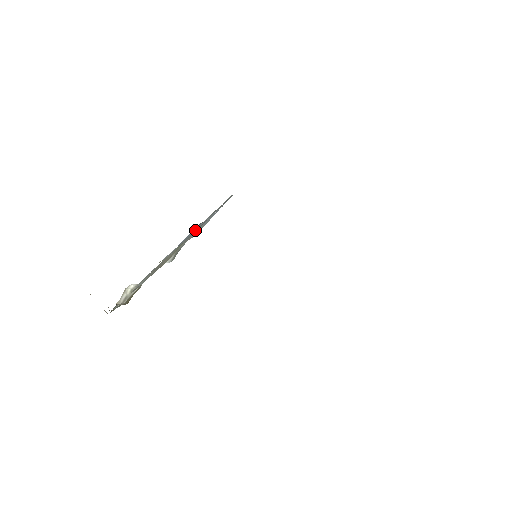
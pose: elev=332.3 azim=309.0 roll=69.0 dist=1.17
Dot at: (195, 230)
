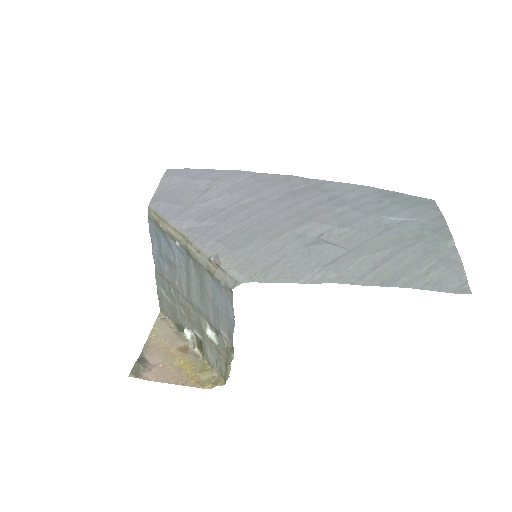
Dot at: (191, 279)
